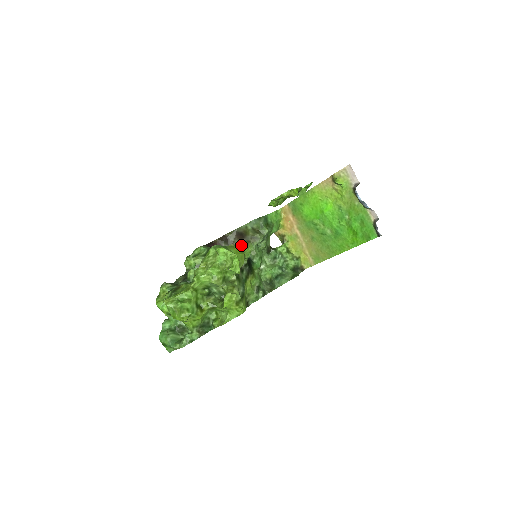
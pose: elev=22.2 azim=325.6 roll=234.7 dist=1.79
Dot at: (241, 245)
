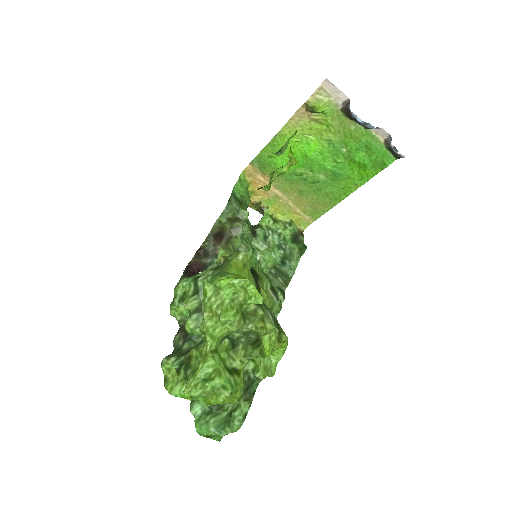
Dot at: (235, 255)
